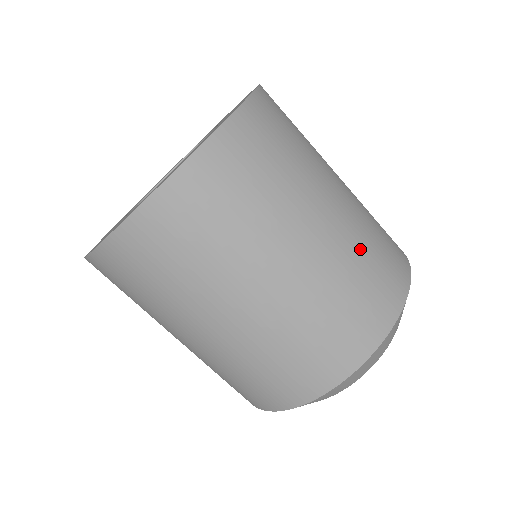
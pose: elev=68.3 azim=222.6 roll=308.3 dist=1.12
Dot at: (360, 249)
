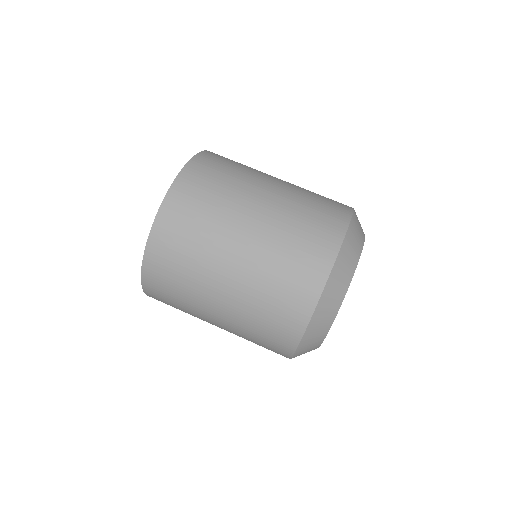
Dot at: occluded
